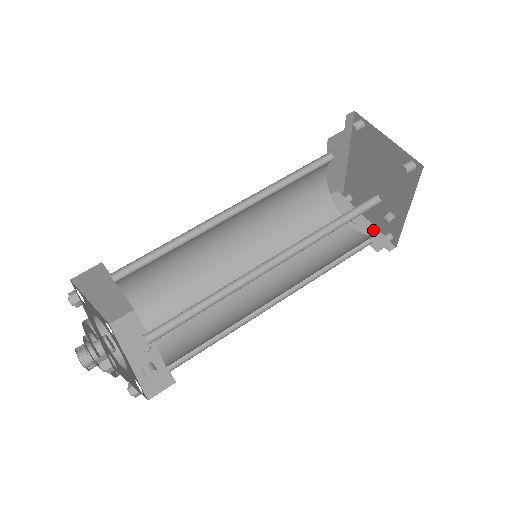
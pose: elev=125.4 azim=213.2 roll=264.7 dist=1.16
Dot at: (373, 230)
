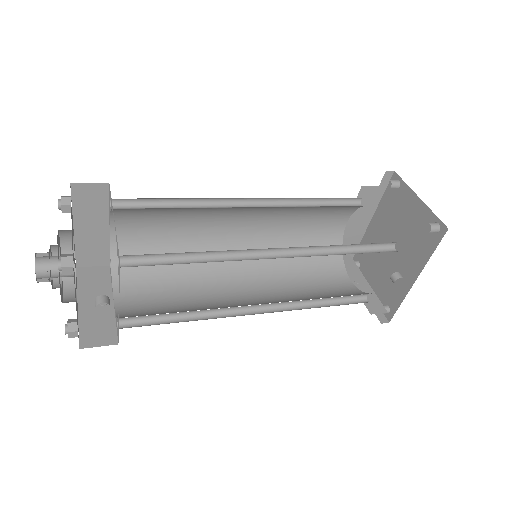
Dot at: (373, 295)
